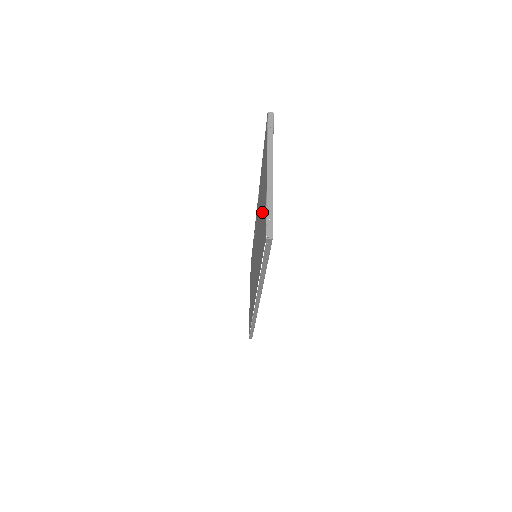
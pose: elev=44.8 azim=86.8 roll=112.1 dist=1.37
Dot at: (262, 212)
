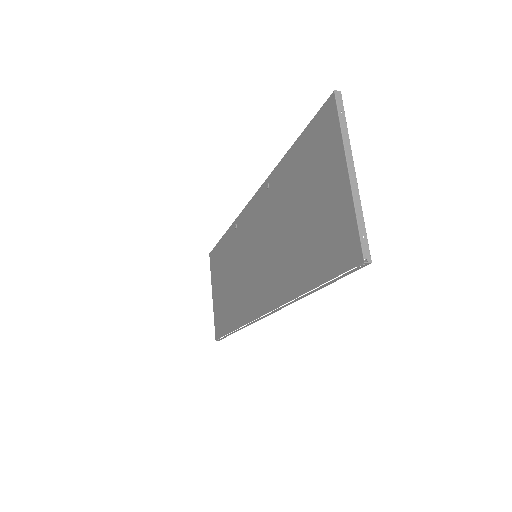
Dot at: (314, 217)
